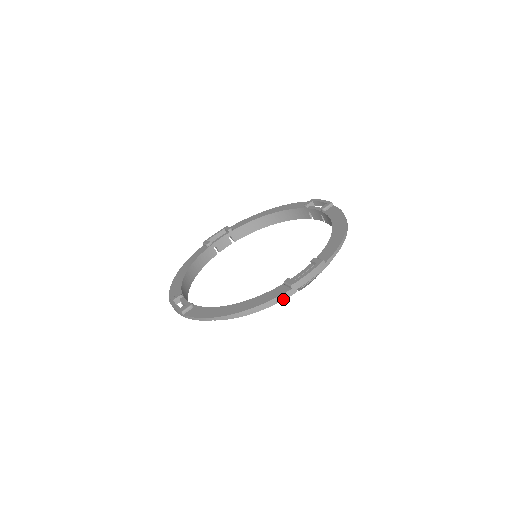
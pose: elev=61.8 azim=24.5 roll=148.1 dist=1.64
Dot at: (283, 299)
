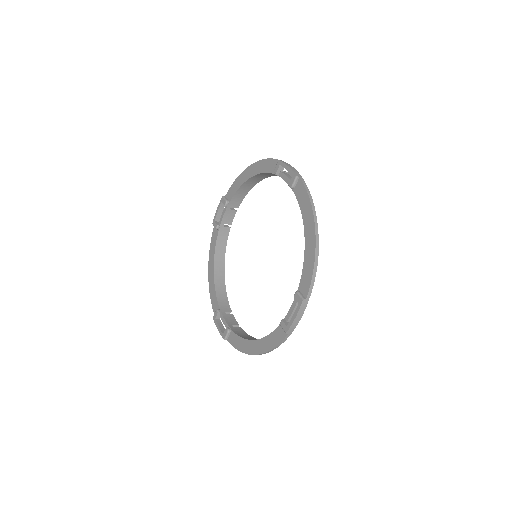
Dot at: occluded
